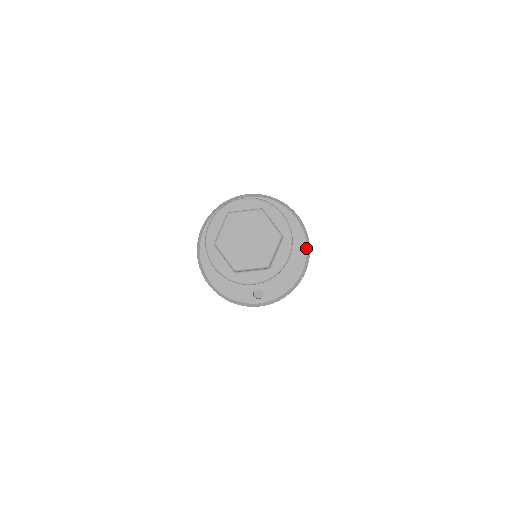
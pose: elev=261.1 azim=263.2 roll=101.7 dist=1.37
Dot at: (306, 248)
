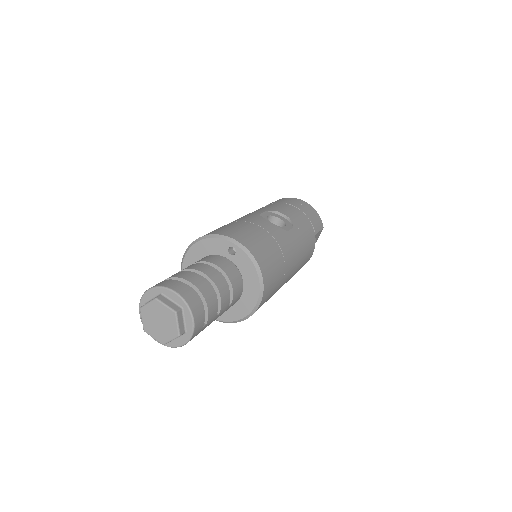
Dot at: (254, 307)
